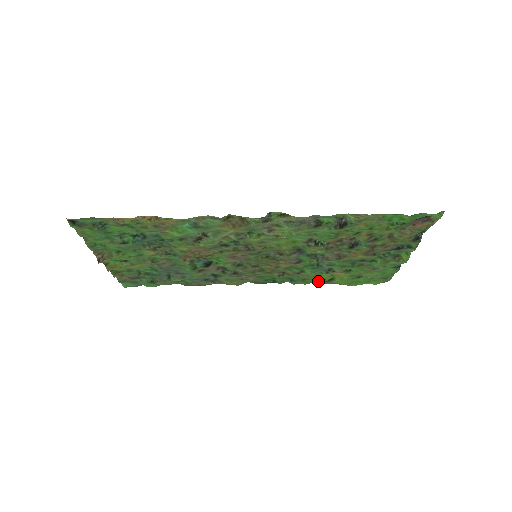
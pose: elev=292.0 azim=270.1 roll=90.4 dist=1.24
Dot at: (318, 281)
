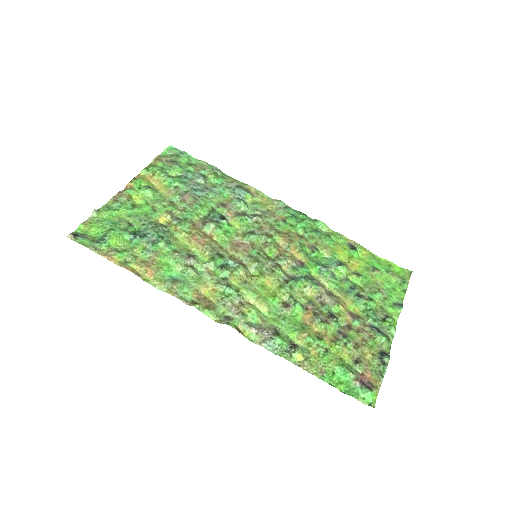
Dot at: (341, 243)
